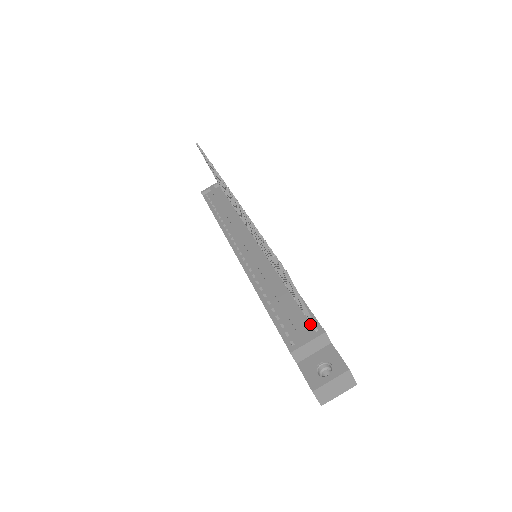
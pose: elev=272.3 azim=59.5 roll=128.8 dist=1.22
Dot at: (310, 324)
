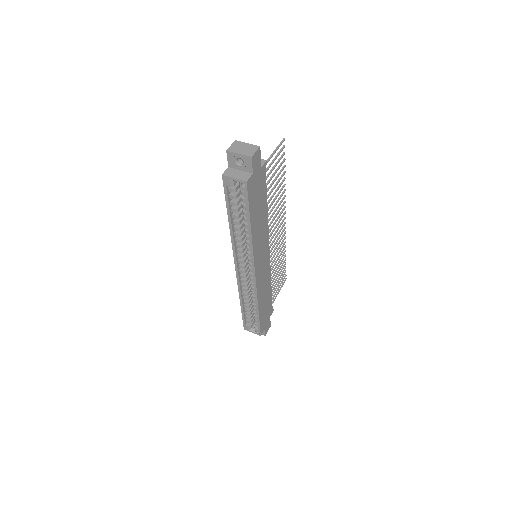
Dot at: occluded
